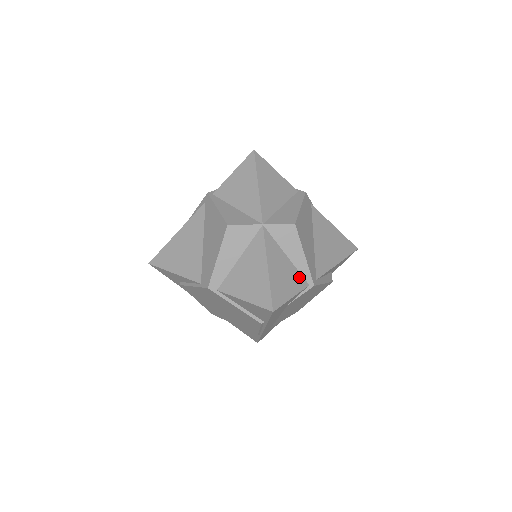
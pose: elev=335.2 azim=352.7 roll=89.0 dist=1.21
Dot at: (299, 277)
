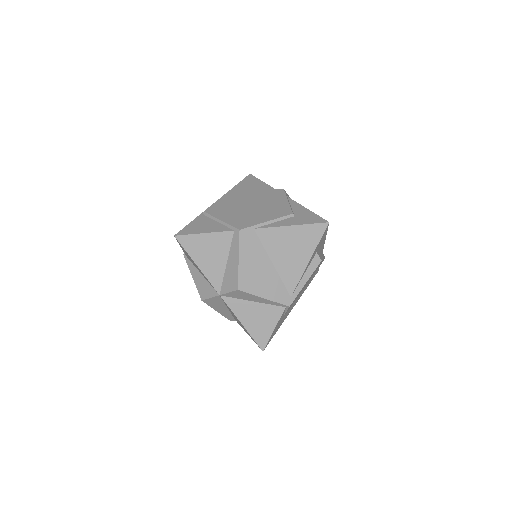
Dot at: (273, 309)
